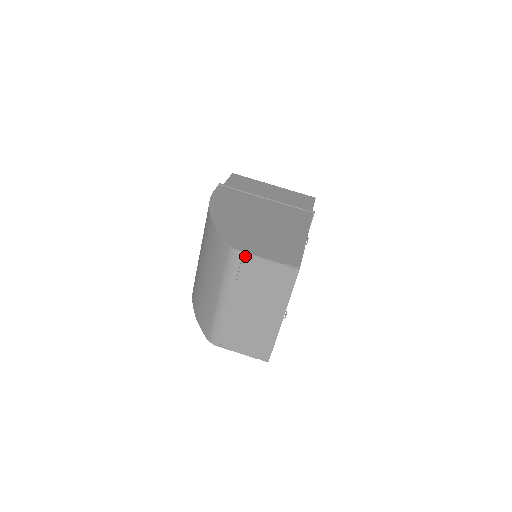
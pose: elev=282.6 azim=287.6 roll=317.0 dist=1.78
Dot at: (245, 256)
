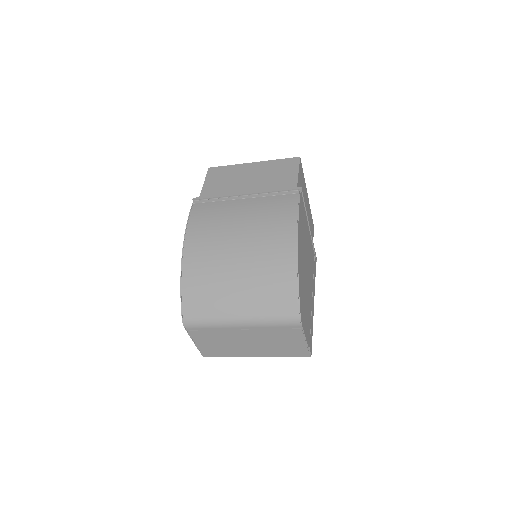
Dot at: (299, 330)
